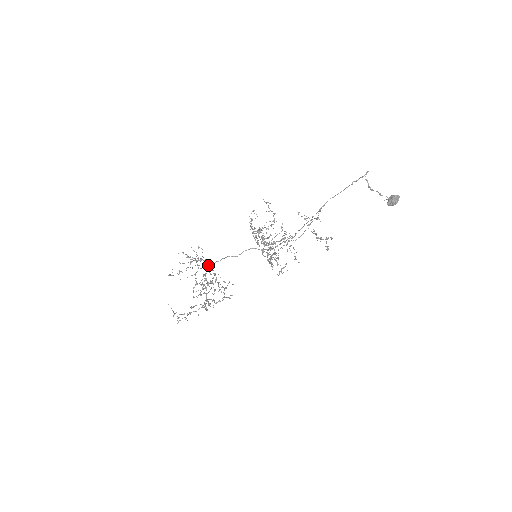
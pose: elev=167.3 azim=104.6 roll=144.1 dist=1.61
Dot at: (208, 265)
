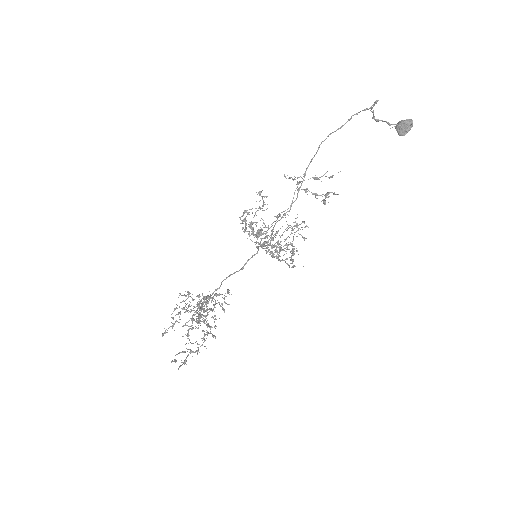
Dot at: occluded
